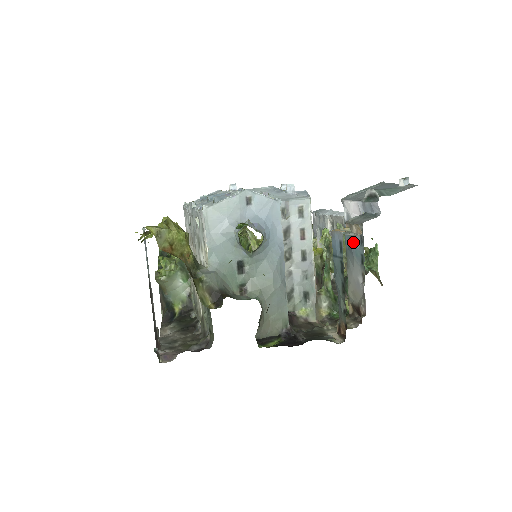
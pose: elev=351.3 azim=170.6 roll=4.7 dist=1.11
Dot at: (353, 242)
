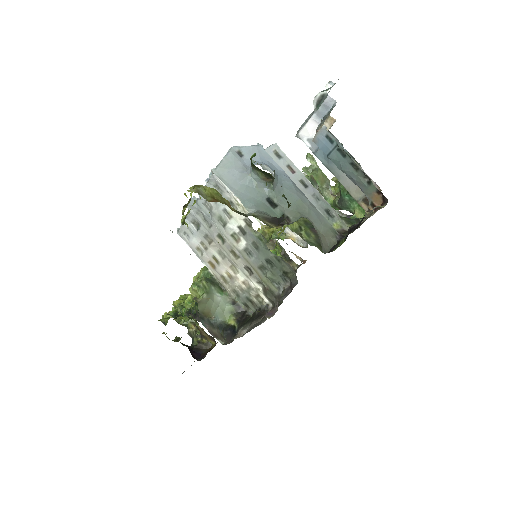
Dot at: occluded
